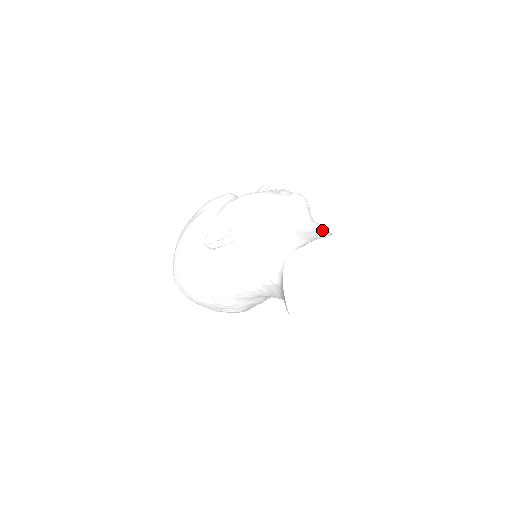
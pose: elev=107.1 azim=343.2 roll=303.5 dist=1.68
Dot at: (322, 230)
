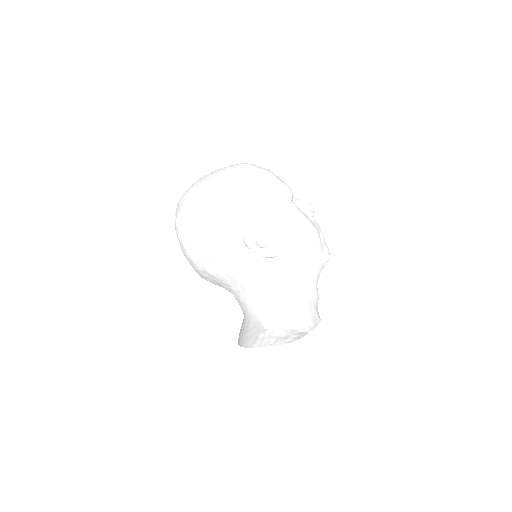
Dot at: (317, 305)
